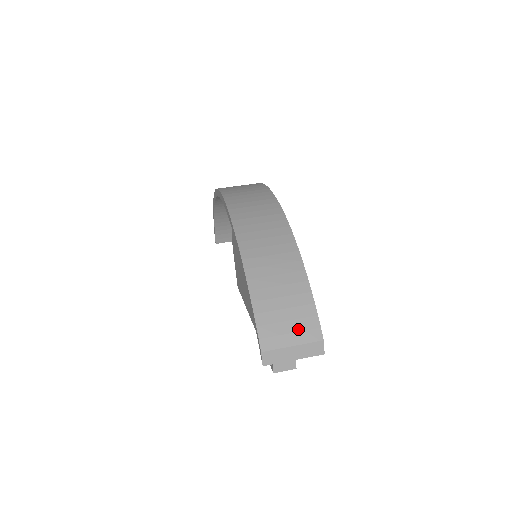
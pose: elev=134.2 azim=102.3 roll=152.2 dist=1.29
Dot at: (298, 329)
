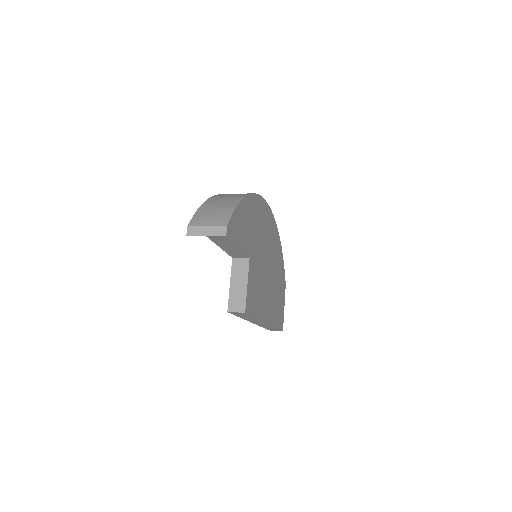
Dot at: (215, 220)
